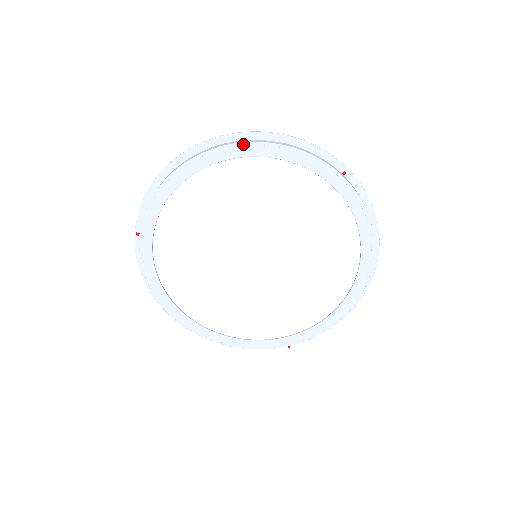
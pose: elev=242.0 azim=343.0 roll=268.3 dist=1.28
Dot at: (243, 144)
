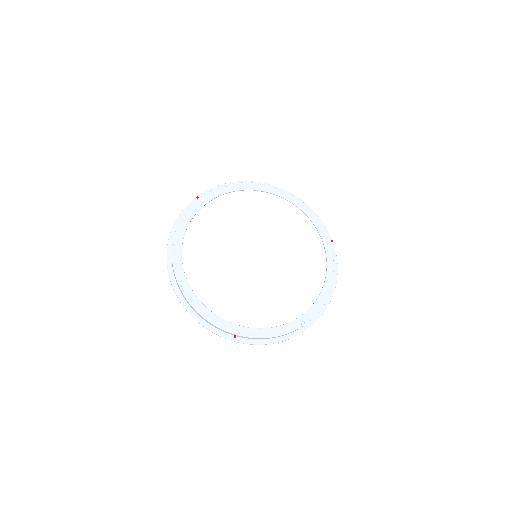
Dot at: (290, 194)
